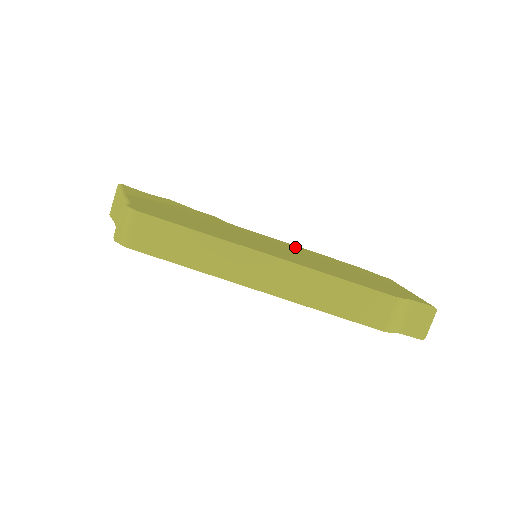
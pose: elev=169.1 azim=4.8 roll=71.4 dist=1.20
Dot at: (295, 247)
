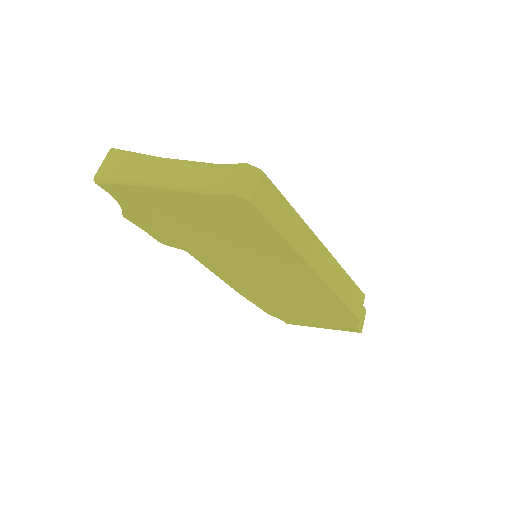
Dot at: occluded
